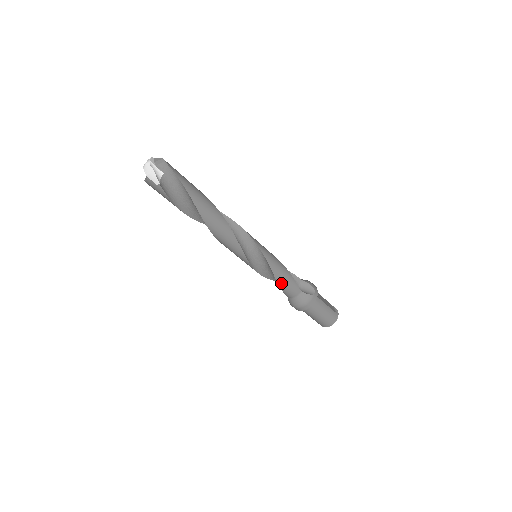
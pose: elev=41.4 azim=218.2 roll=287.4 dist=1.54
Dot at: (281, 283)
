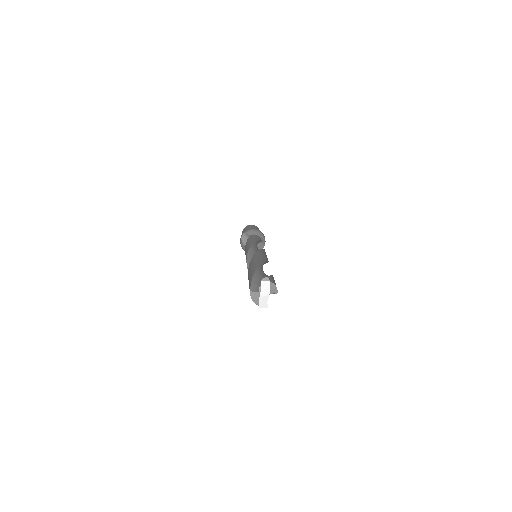
Dot at: occluded
